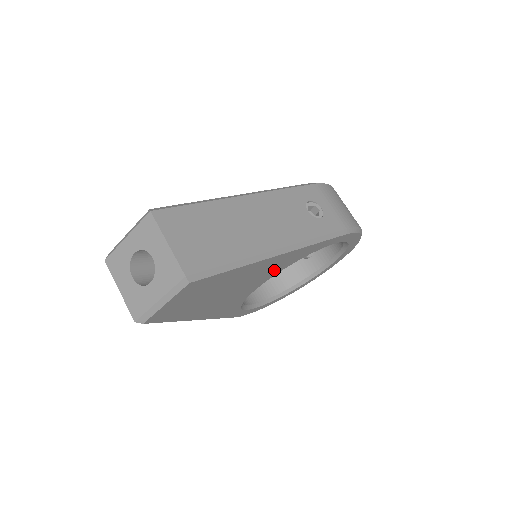
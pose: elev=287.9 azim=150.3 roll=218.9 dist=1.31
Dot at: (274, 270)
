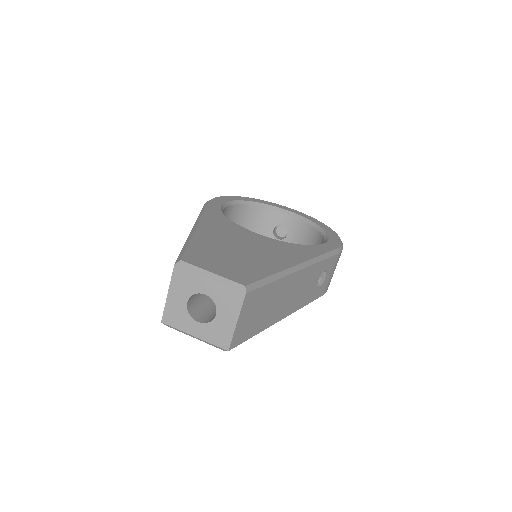
Dot at: occluded
